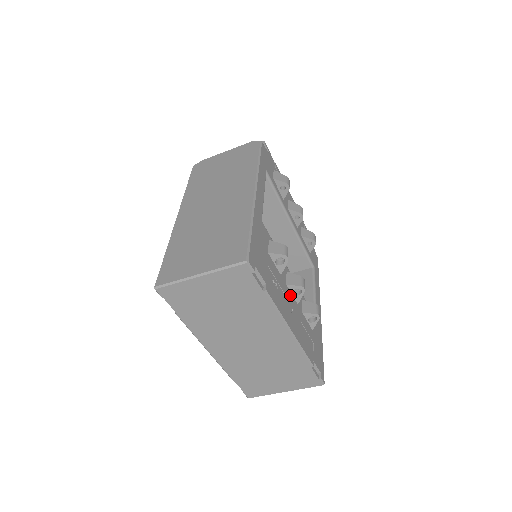
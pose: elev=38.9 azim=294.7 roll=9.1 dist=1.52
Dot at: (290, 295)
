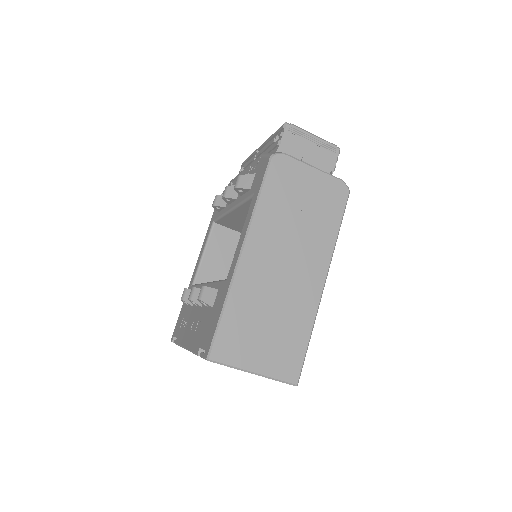
Dot at: occluded
